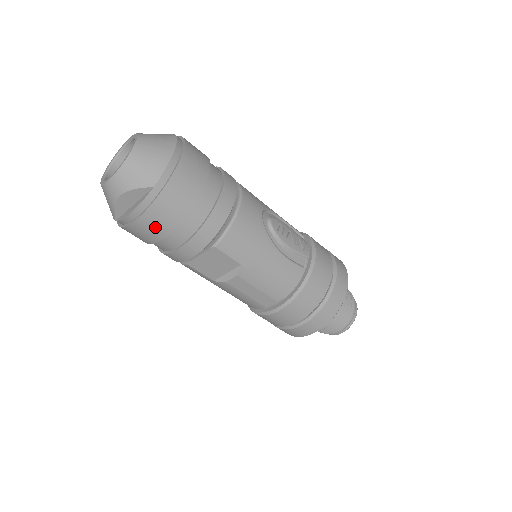
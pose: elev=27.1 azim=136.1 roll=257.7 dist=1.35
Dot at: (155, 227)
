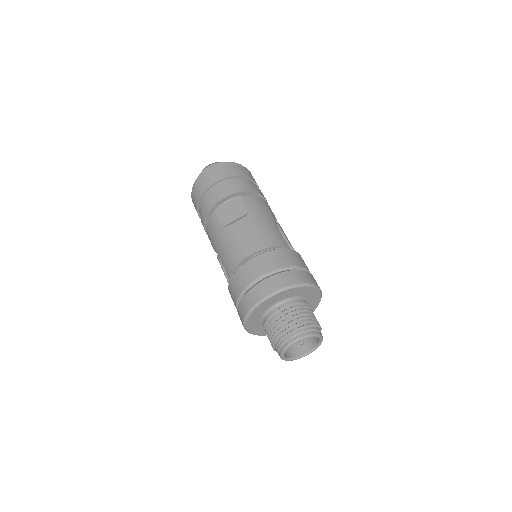
Dot at: (216, 175)
